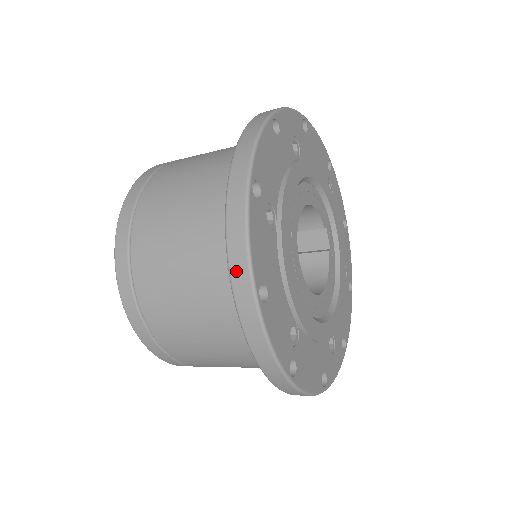
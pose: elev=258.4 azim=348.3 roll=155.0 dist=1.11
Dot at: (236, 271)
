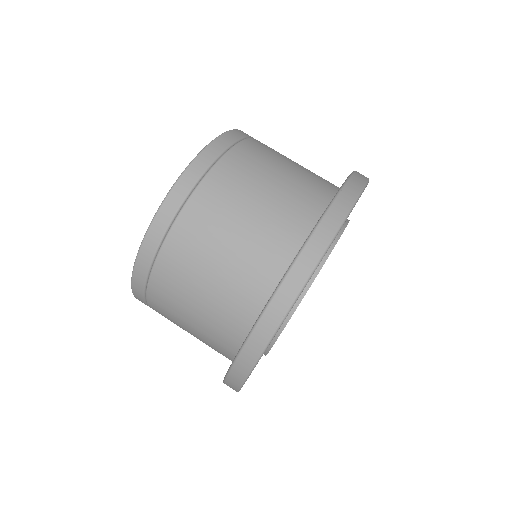
Dot at: (257, 337)
